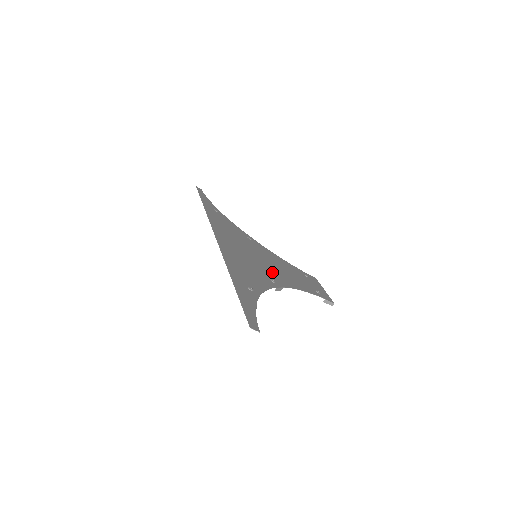
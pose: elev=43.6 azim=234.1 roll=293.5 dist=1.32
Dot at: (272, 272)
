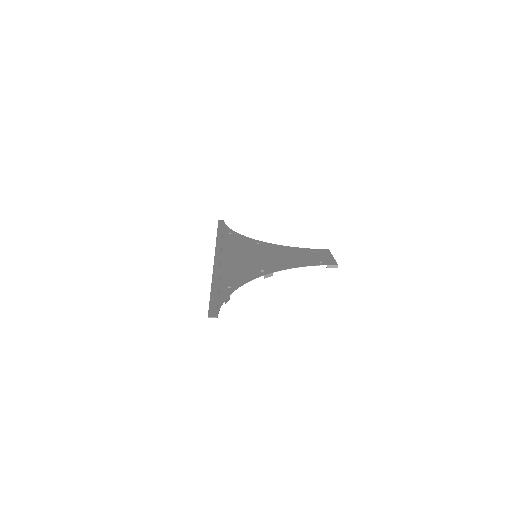
Dot at: (267, 263)
